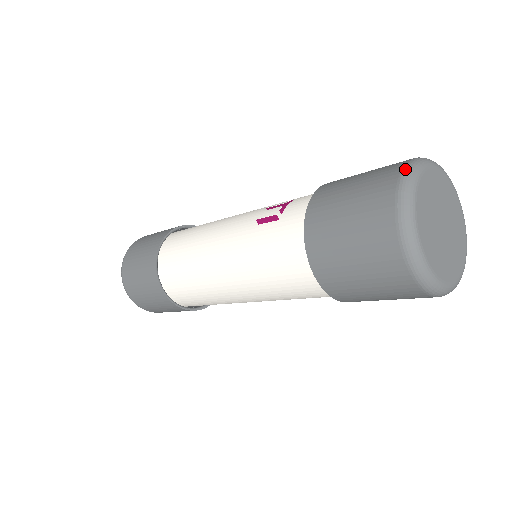
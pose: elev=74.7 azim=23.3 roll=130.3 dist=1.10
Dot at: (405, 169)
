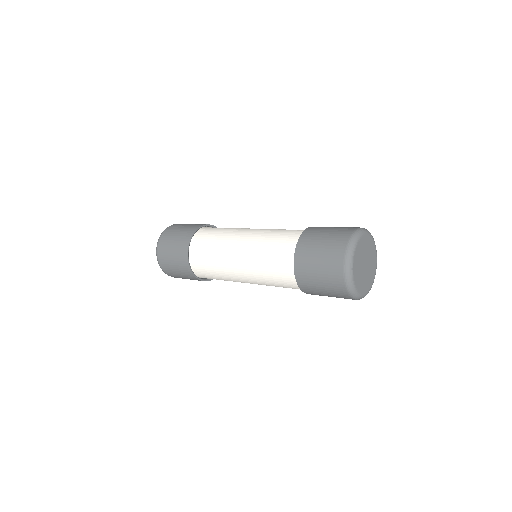
Dot at: occluded
